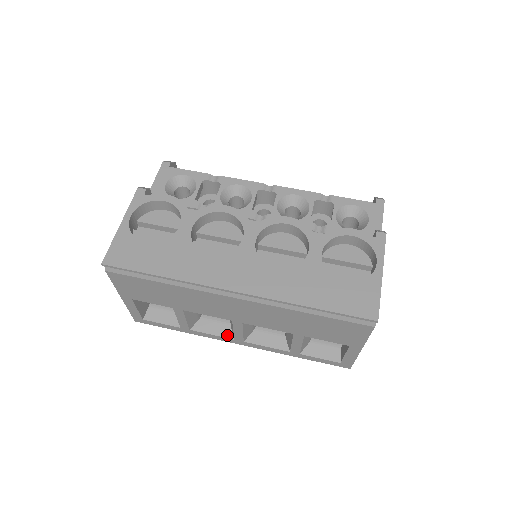
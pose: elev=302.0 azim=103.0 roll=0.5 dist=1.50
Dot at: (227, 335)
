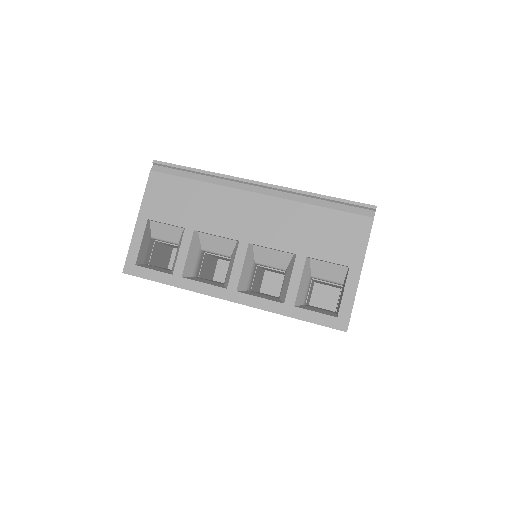
Dot at: (220, 286)
